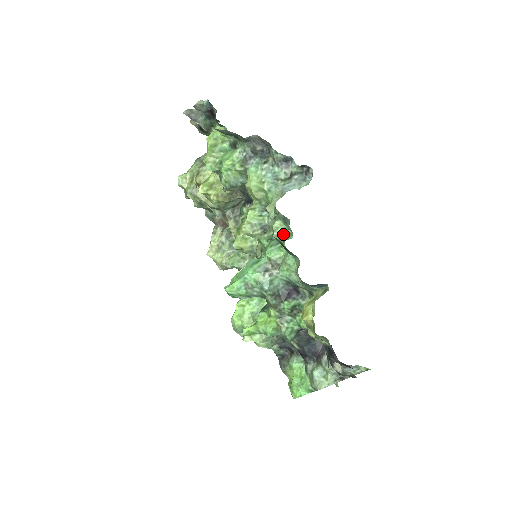
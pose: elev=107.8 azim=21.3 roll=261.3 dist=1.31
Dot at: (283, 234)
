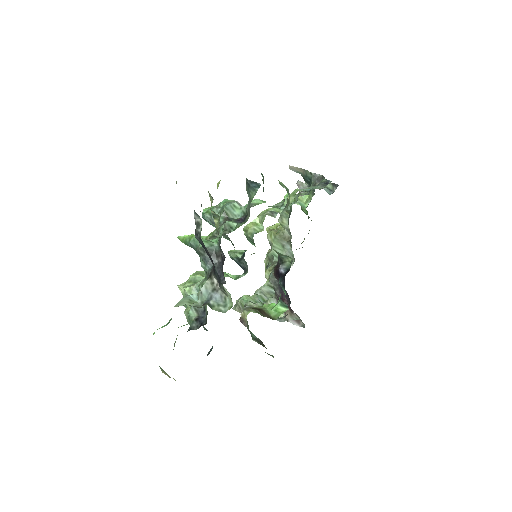
Dot at: (278, 206)
